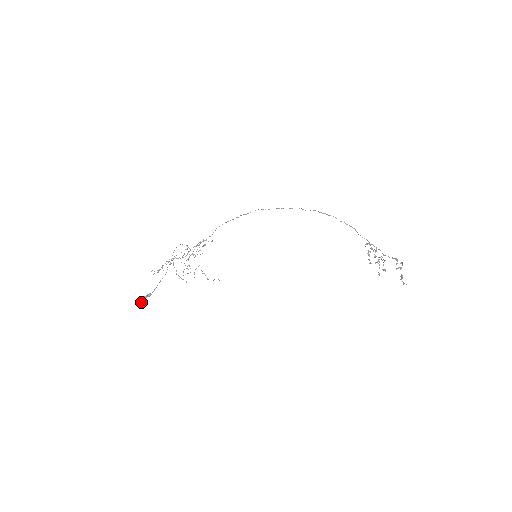
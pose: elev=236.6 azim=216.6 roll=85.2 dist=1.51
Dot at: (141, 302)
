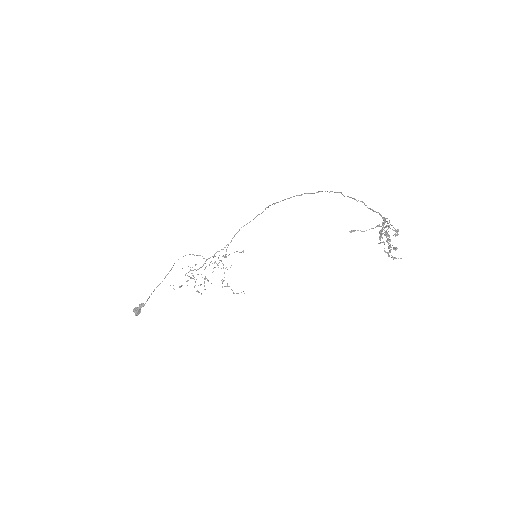
Dot at: (135, 313)
